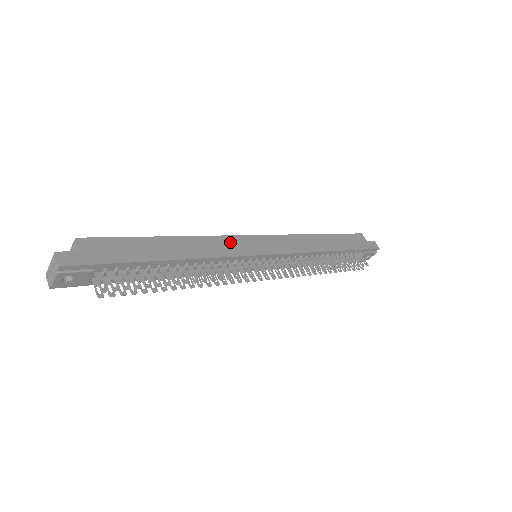
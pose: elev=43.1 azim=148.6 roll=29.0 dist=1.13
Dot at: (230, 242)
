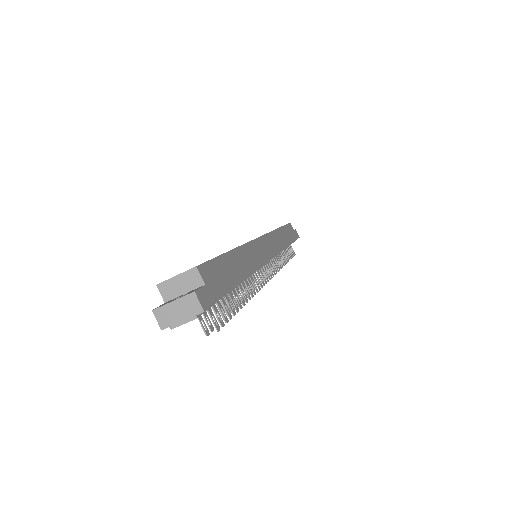
Dot at: (257, 248)
